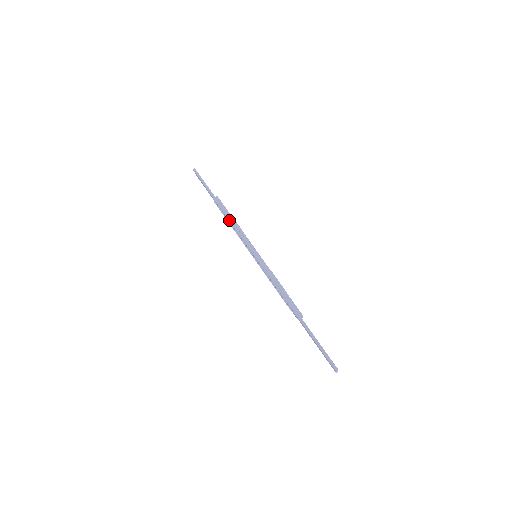
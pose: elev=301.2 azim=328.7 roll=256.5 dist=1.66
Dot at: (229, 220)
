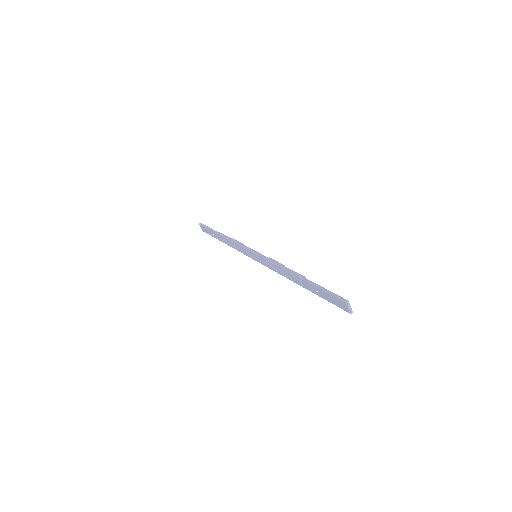
Dot at: (229, 240)
